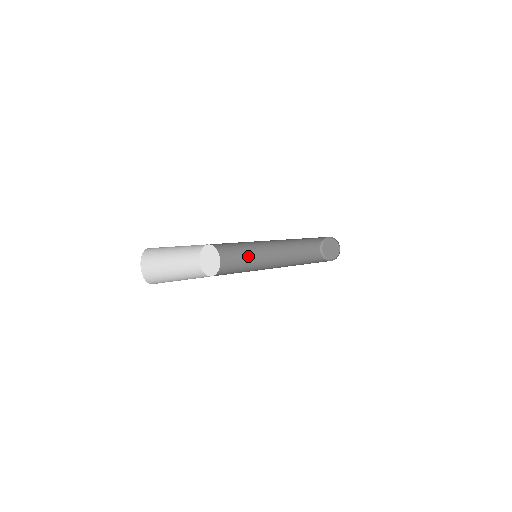
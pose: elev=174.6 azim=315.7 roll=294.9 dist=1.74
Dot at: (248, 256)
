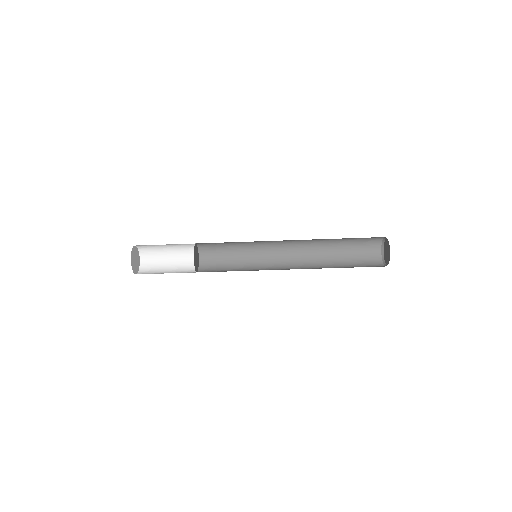
Dot at: occluded
